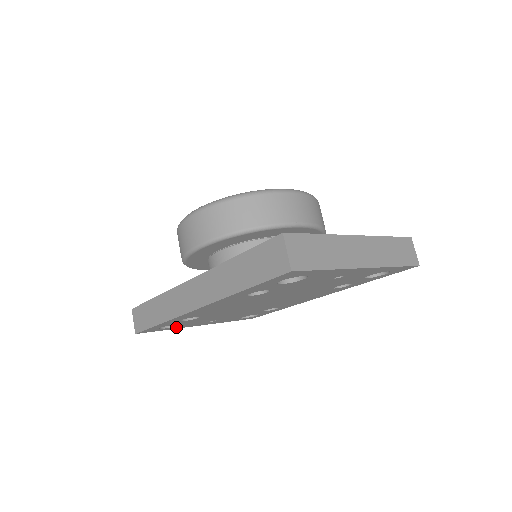
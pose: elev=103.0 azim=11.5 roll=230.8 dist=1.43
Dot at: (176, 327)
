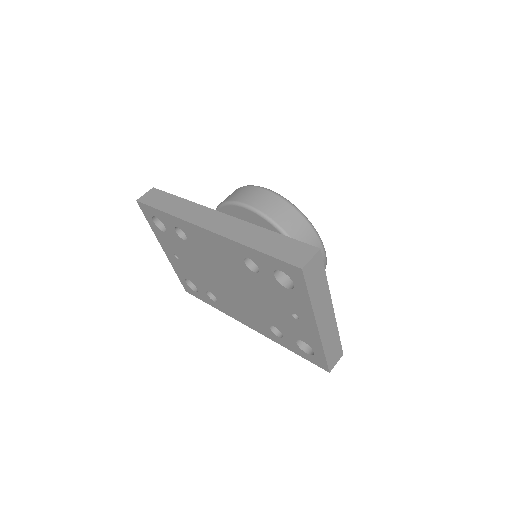
Dot at: (157, 230)
